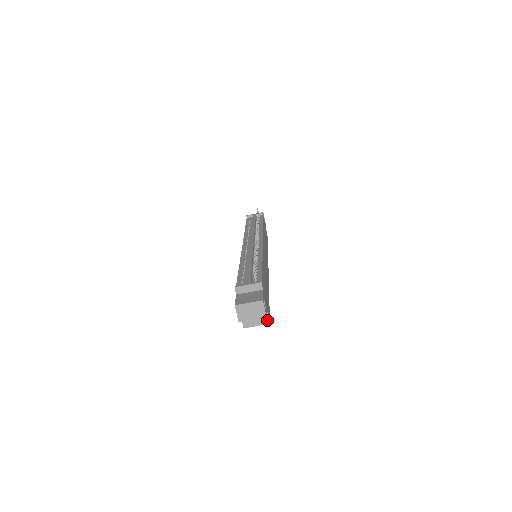
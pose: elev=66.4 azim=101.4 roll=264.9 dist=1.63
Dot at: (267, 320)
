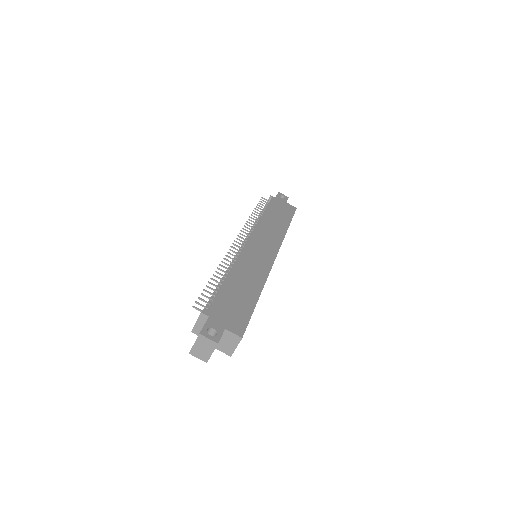
Dot at: (237, 337)
